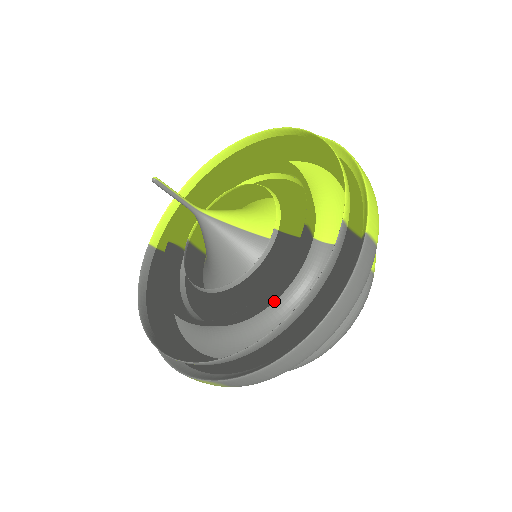
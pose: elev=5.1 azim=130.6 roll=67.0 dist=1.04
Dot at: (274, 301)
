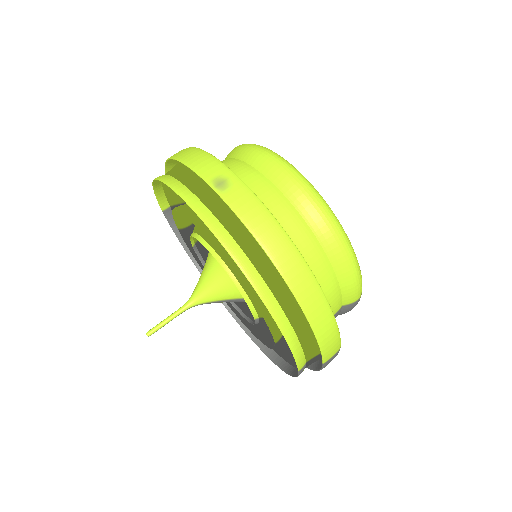
Dot at: occluded
